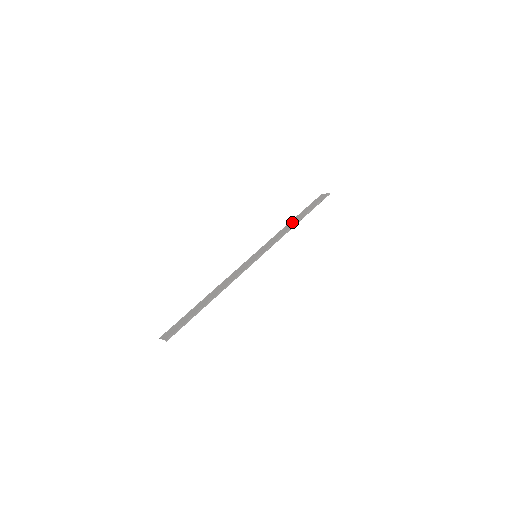
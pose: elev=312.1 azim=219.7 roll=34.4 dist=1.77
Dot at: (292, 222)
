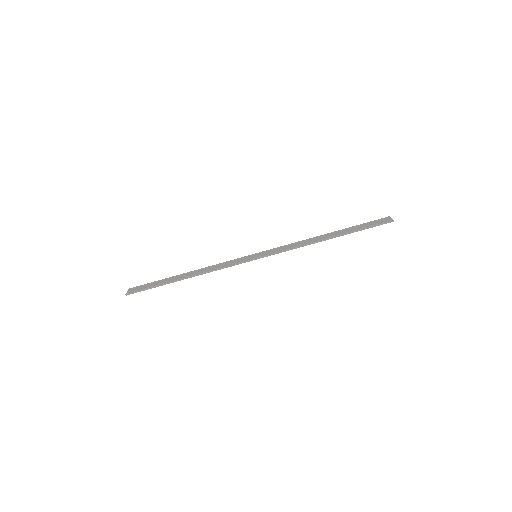
Dot at: (323, 236)
